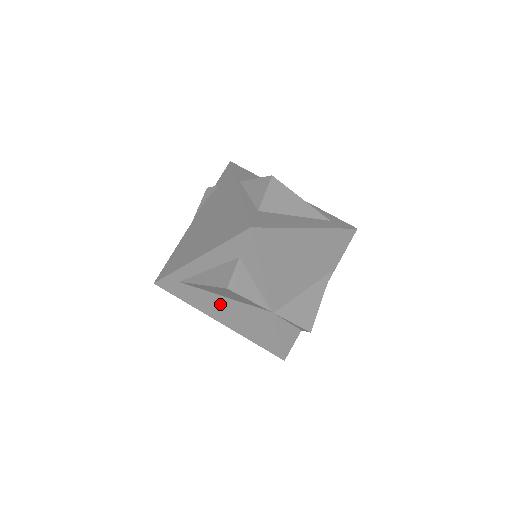
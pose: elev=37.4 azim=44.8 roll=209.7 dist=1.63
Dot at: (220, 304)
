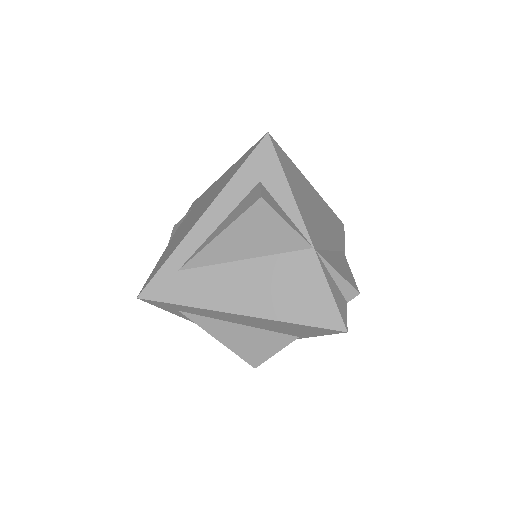
Dot at: (241, 277)
